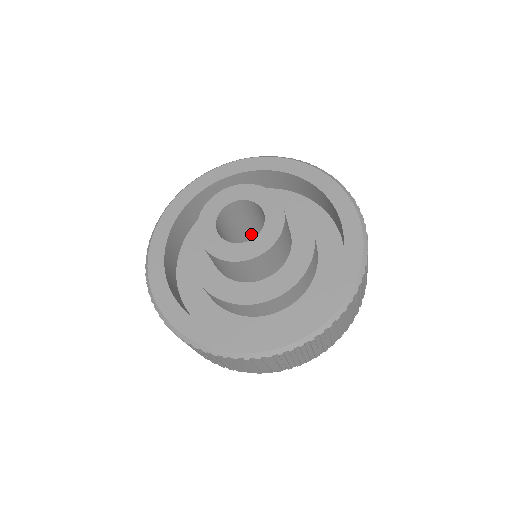
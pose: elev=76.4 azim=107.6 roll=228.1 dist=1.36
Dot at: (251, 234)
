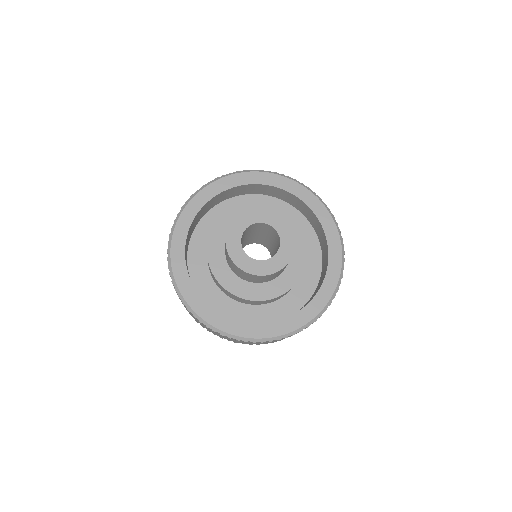
Dot at: (260, 238)
